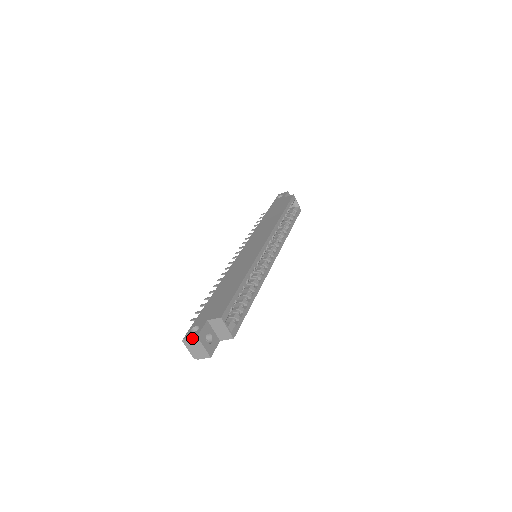
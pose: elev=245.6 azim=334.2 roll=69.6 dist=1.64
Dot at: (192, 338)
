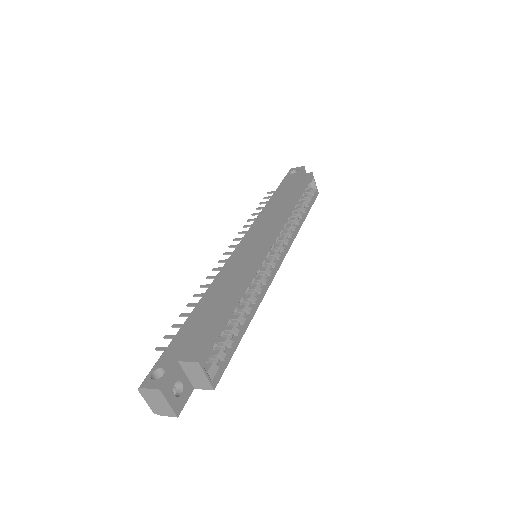
Dot at: (152, 390)
